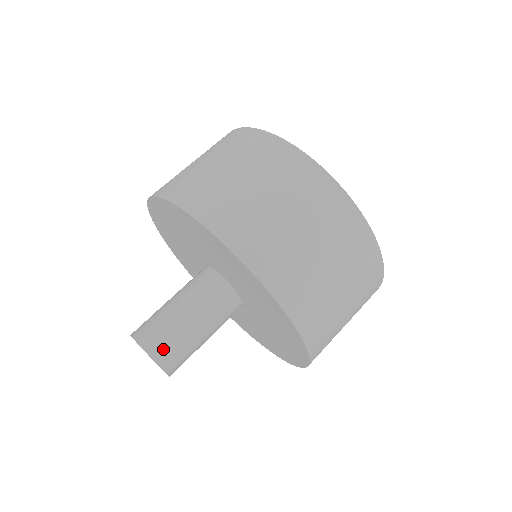
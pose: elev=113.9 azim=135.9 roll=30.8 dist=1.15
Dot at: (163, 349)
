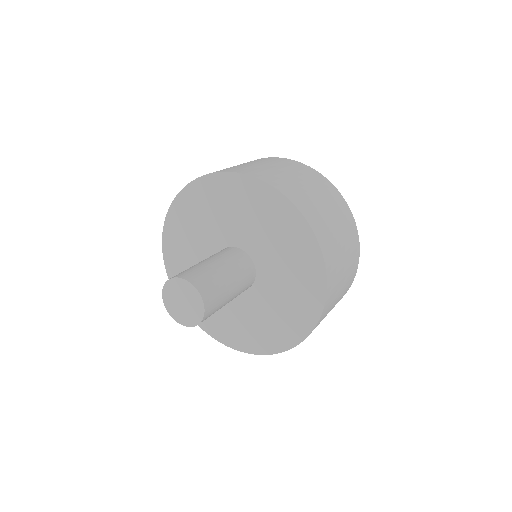
Dot at: (192, 274)
